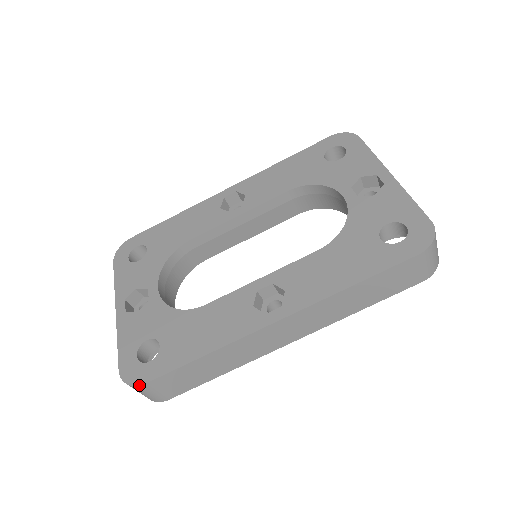
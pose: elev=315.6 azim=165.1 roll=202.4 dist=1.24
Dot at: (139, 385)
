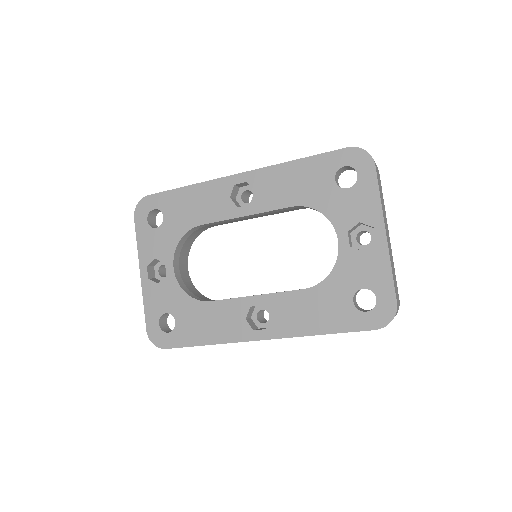
Dot at: (161, 348)
